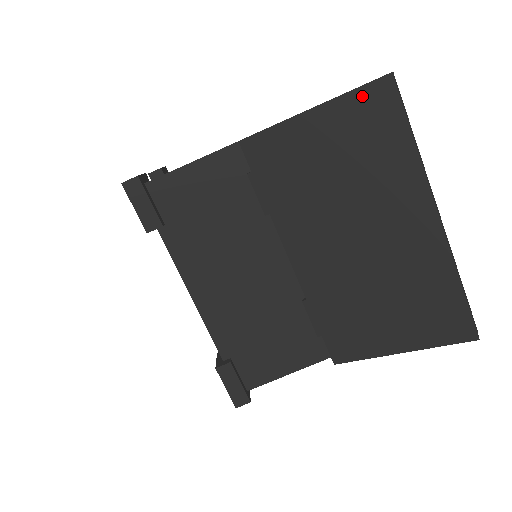
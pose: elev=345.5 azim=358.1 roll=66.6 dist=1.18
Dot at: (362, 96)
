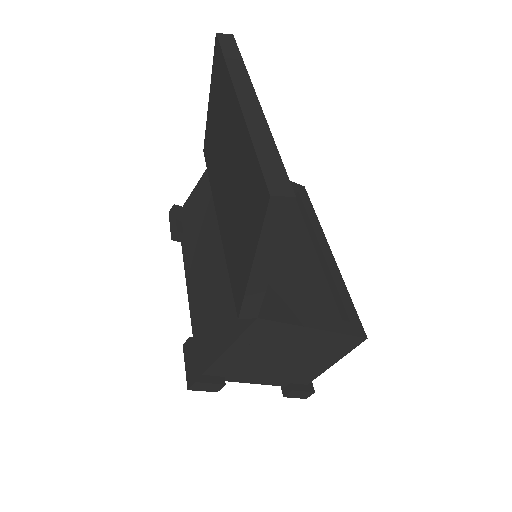
Dot at: (214, 63)
